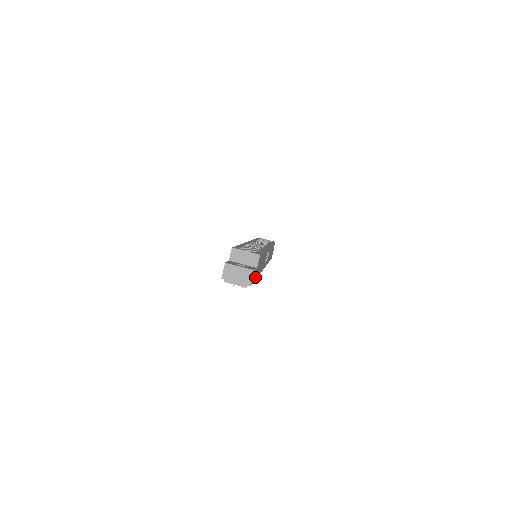
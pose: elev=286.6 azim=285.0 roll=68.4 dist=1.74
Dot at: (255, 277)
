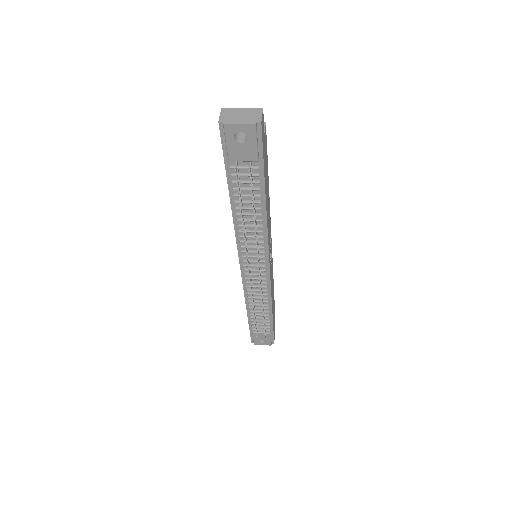
Dot at: (263, 160)
